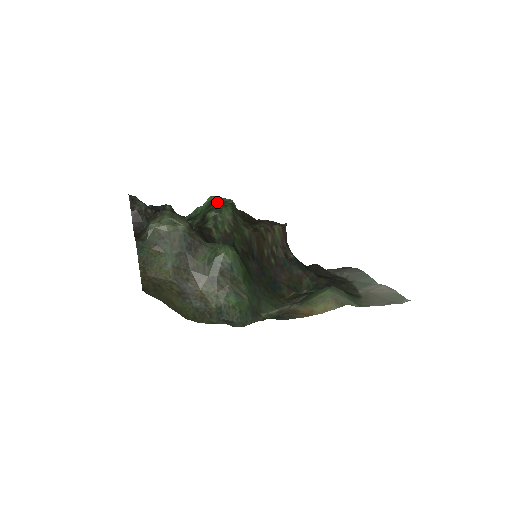
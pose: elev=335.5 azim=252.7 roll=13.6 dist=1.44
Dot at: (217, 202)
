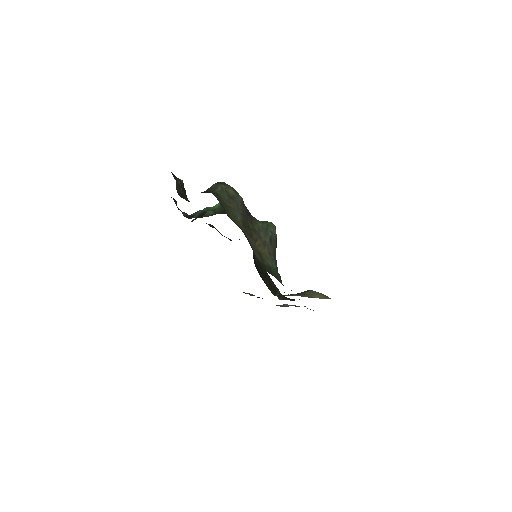
Dot at: occluded
